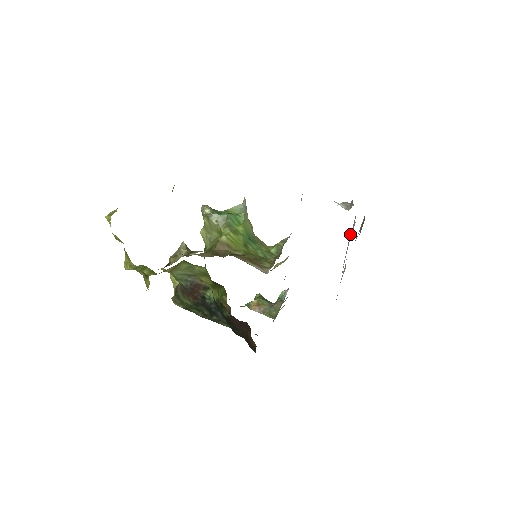
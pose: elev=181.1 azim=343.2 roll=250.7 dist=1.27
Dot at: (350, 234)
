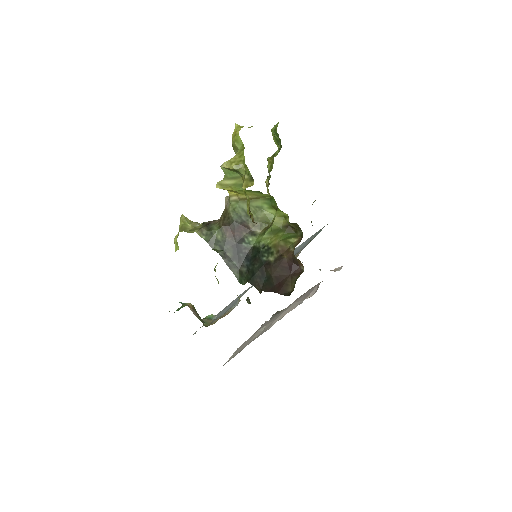
Dot at: (295, 301)
